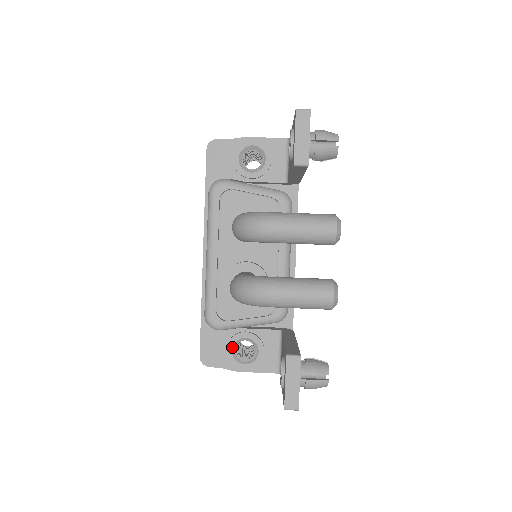
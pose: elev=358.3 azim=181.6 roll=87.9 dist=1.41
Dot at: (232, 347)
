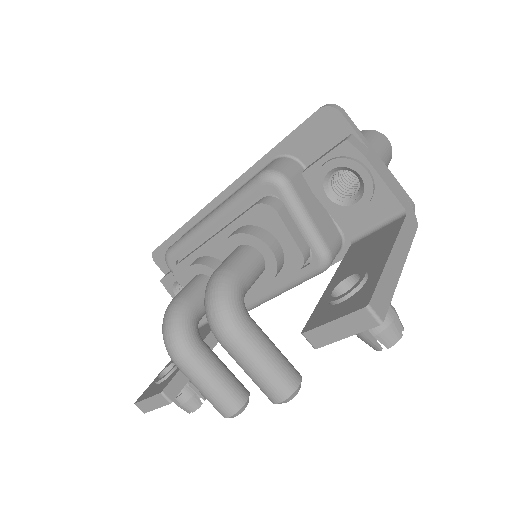
Dot at: occluded
